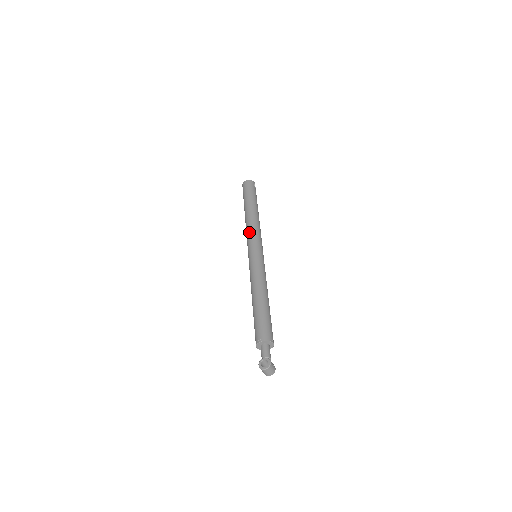
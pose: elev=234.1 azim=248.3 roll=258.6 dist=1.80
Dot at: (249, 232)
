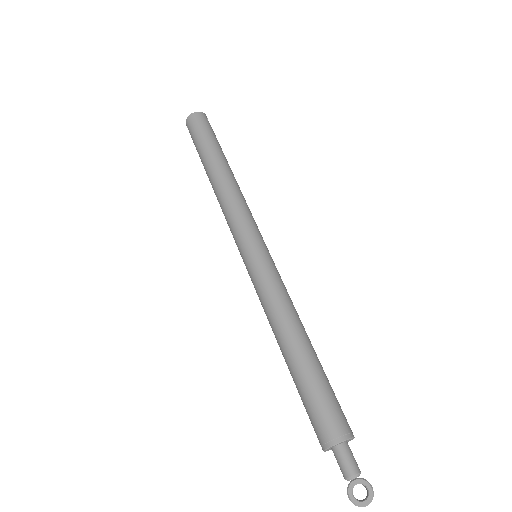
Dot at: (232, 212)
